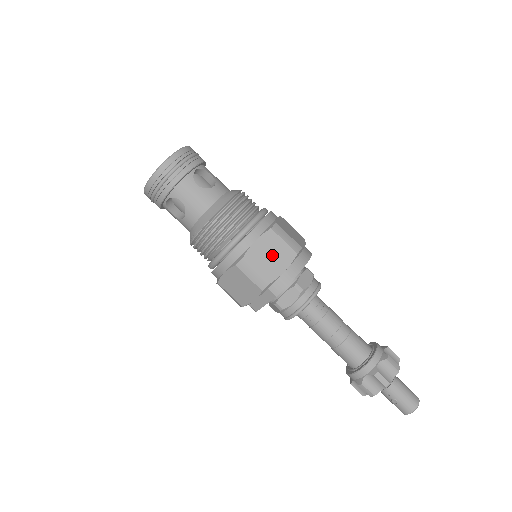
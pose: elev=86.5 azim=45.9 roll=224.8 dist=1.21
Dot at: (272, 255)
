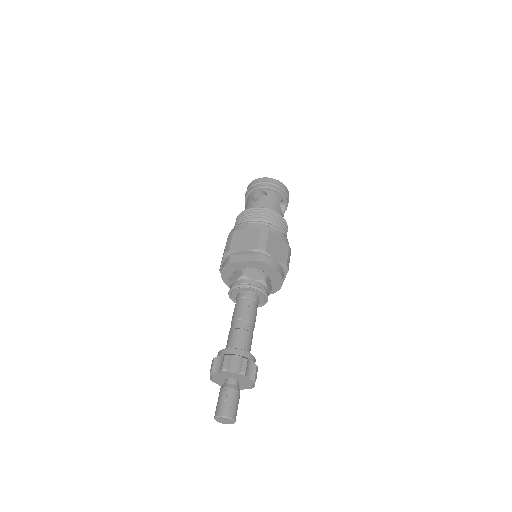
Dot at: (278, 249)
